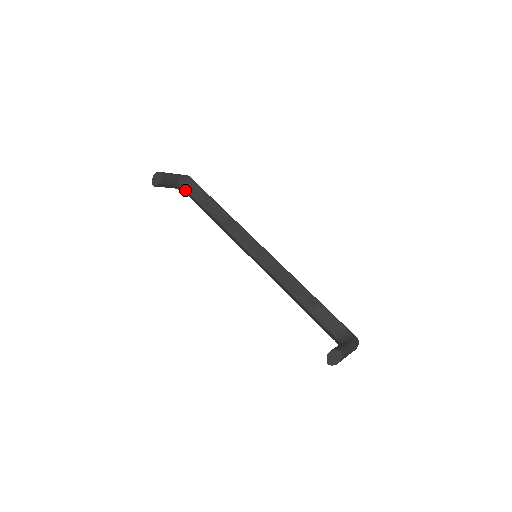
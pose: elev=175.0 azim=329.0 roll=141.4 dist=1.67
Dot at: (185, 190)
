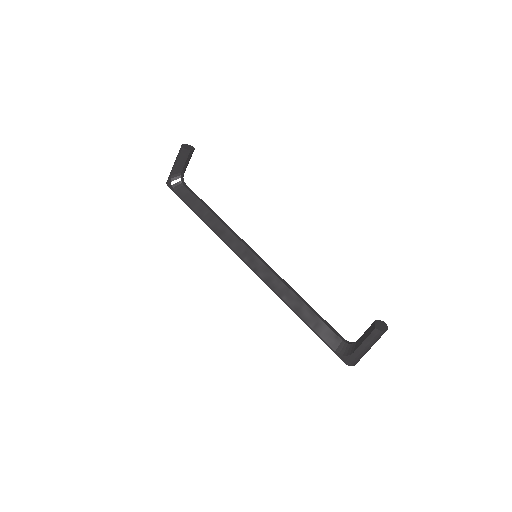
Dot at: (181, 184)
